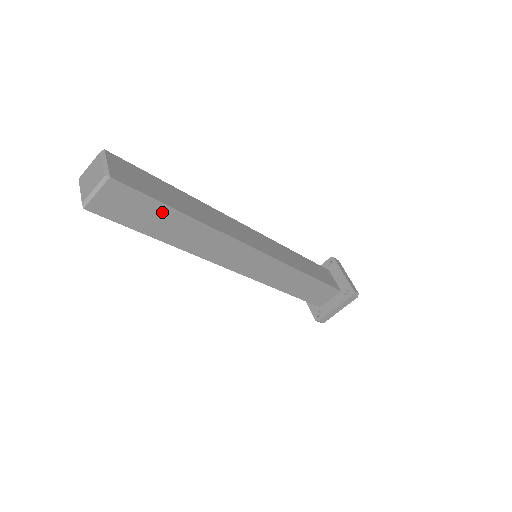
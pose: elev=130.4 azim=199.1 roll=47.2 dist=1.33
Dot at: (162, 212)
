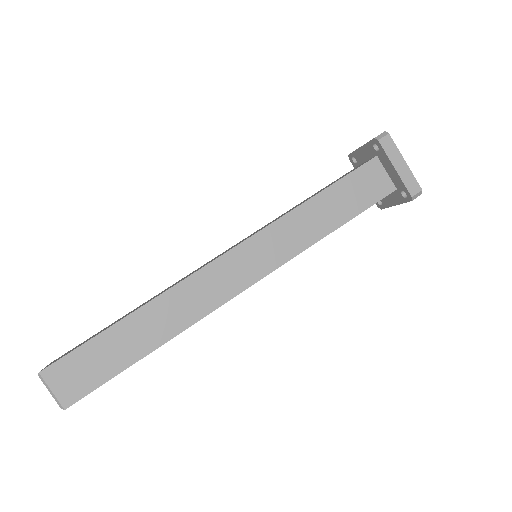
Dot at: occluded
